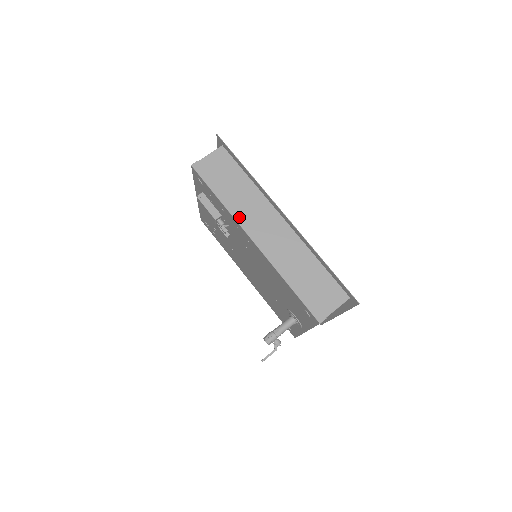
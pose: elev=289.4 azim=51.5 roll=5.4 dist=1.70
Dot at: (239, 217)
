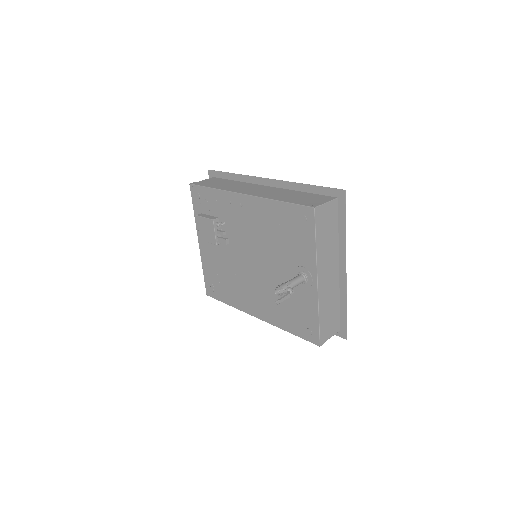
Dot at: (230, 190)
